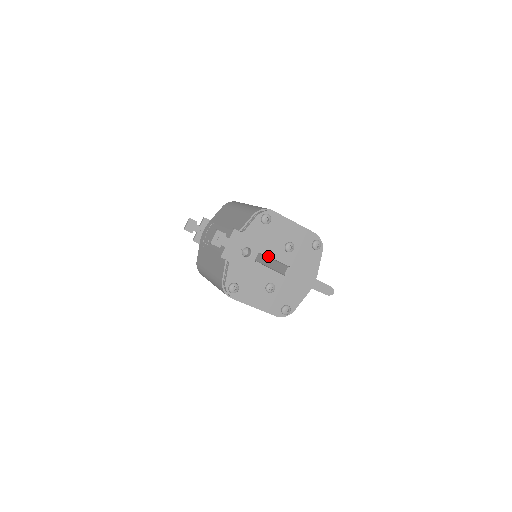
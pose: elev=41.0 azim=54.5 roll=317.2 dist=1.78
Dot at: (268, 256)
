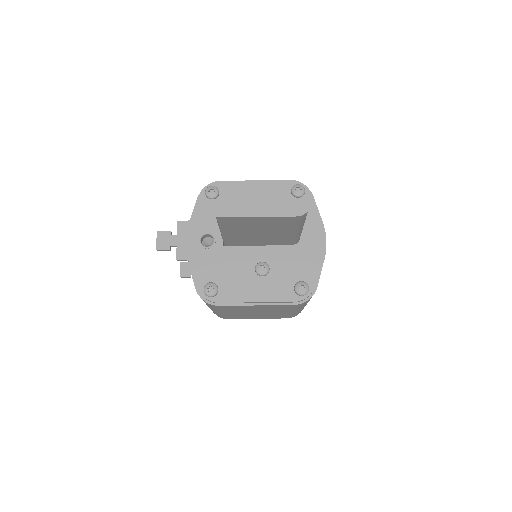
Dot at: occluded
